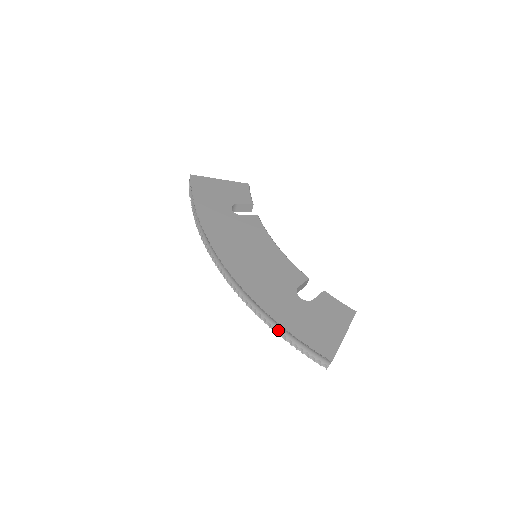
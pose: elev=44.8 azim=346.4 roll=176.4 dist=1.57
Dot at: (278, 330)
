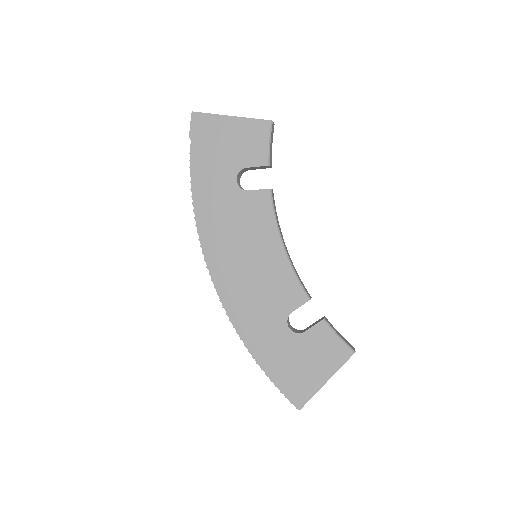
Dot at: occluded
